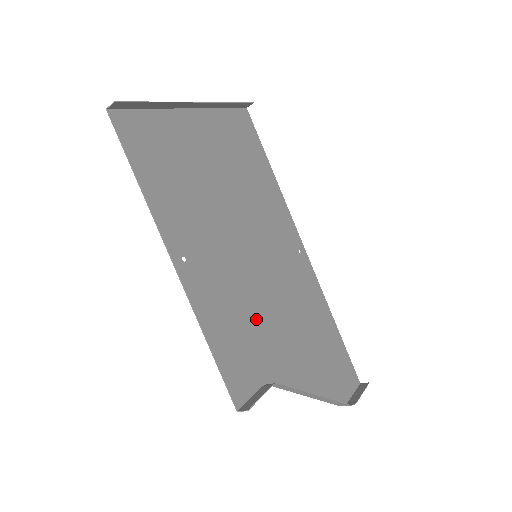
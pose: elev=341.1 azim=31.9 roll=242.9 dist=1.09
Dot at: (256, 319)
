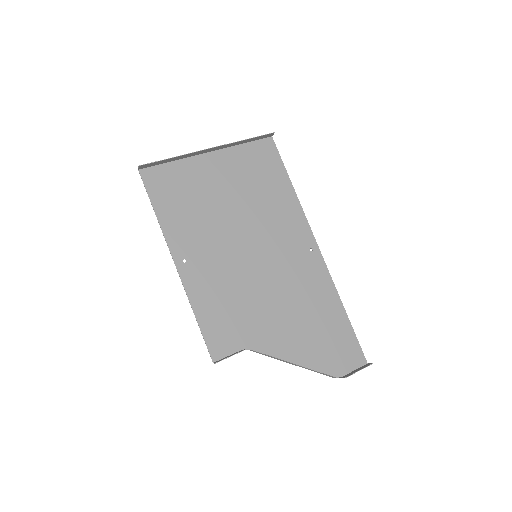
Dot at: (246, 303)
